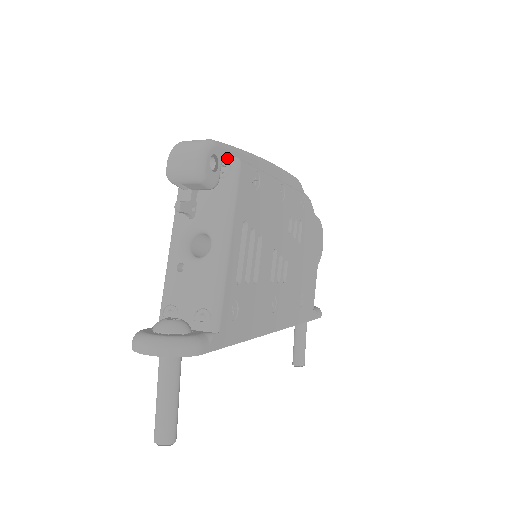
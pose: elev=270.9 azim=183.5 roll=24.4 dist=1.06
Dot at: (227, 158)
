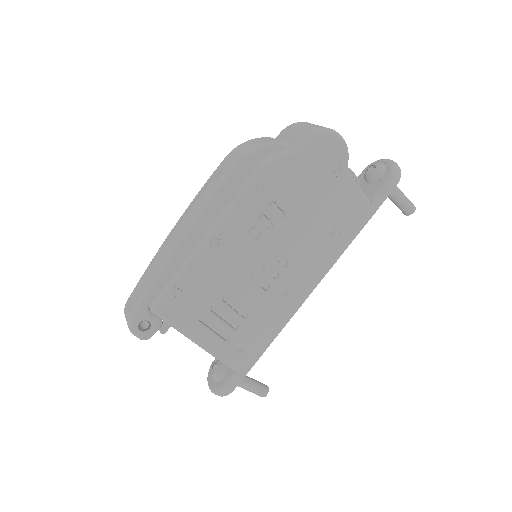
Dot at: occluded
